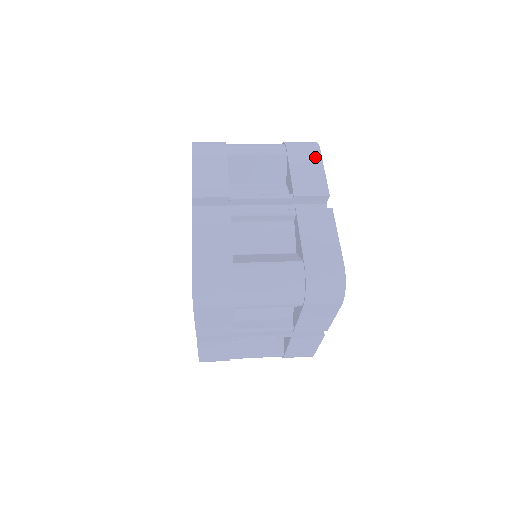
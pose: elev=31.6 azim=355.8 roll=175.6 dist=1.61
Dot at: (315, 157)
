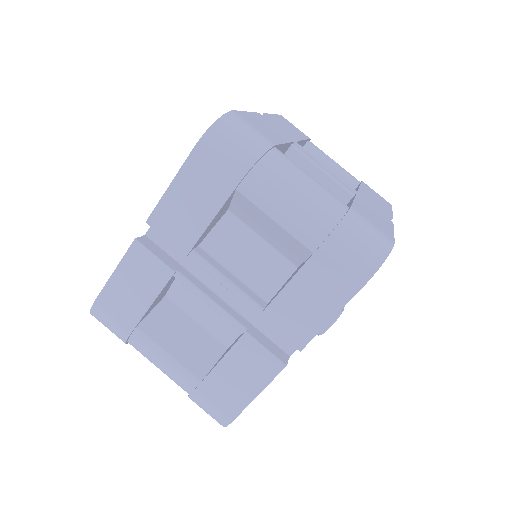
Dot at: (386, 202)
